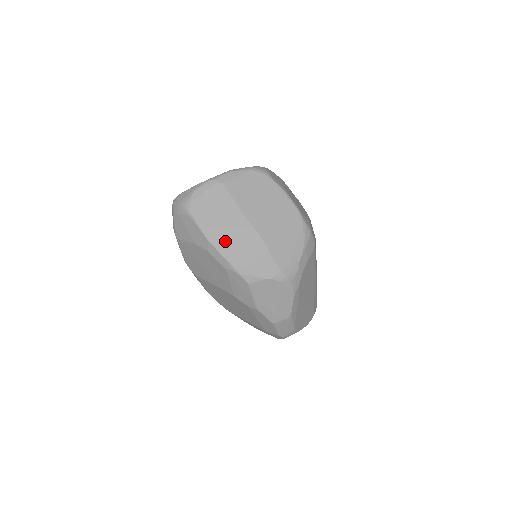
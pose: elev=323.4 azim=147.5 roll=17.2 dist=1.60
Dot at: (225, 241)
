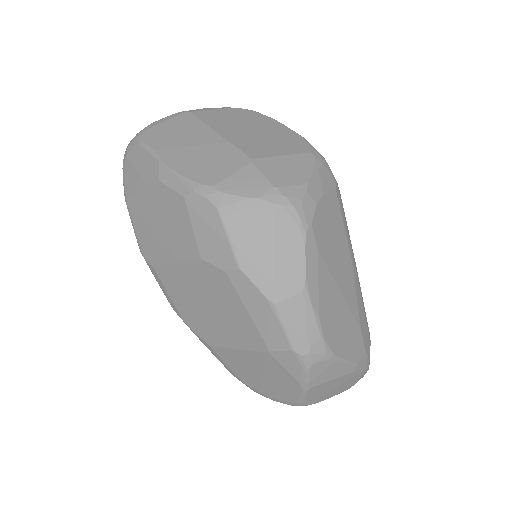
Dot at: (184, 159)
